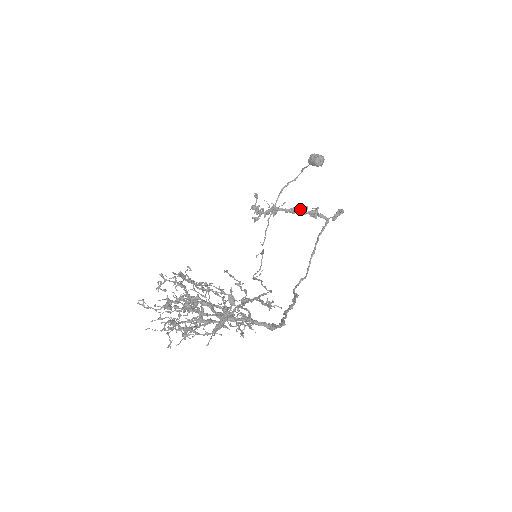
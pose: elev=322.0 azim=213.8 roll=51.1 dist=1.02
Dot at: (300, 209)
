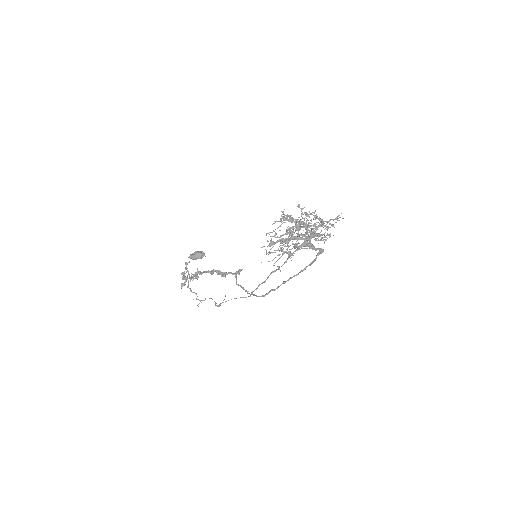
Dot at: (216, 271)
